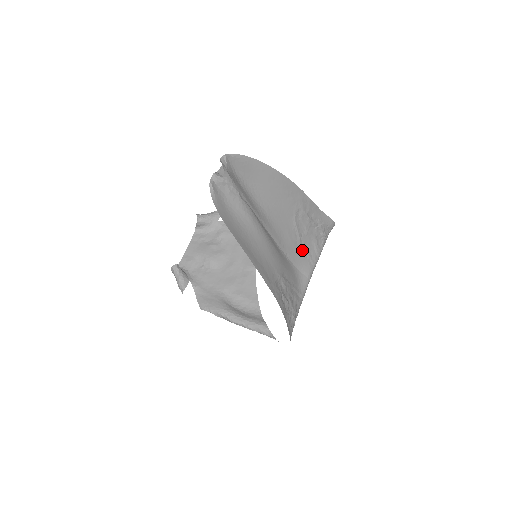
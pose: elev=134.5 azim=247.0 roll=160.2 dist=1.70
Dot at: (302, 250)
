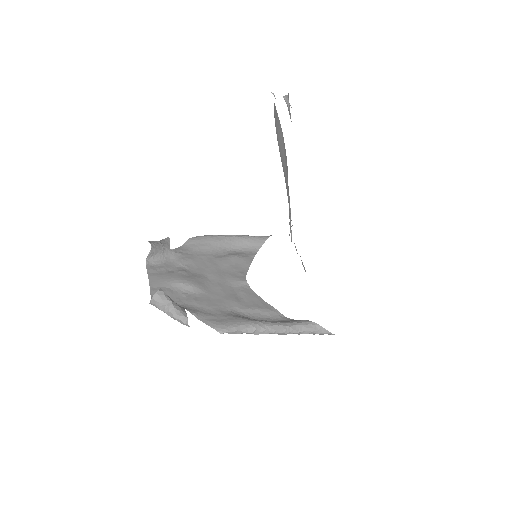
Dot at: occluded
